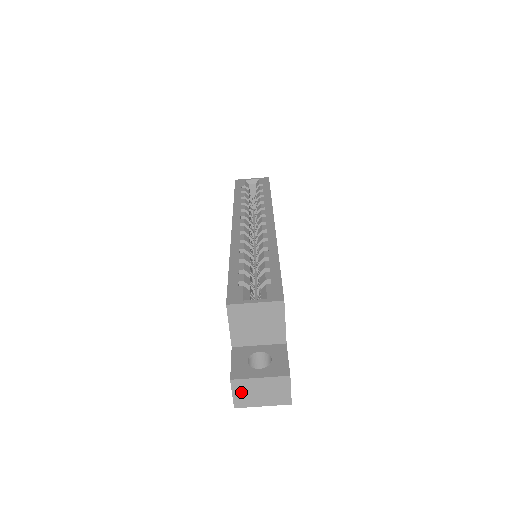
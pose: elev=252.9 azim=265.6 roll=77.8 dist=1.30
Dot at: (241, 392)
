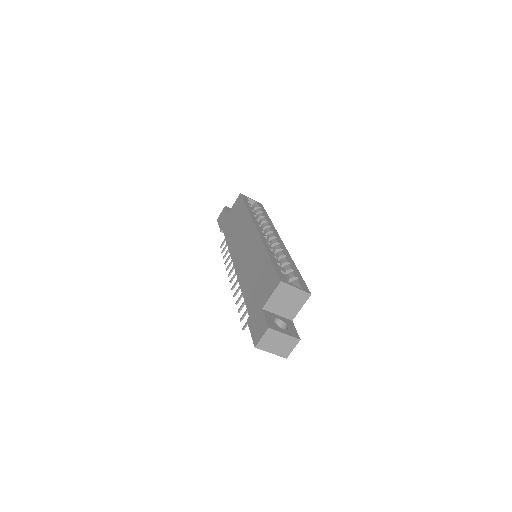
Dot at: (267, 338)
